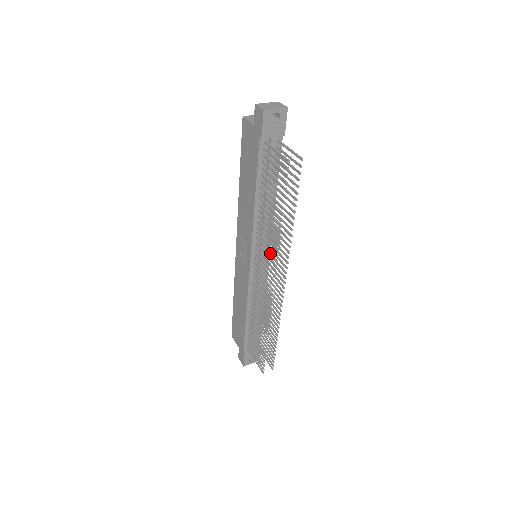
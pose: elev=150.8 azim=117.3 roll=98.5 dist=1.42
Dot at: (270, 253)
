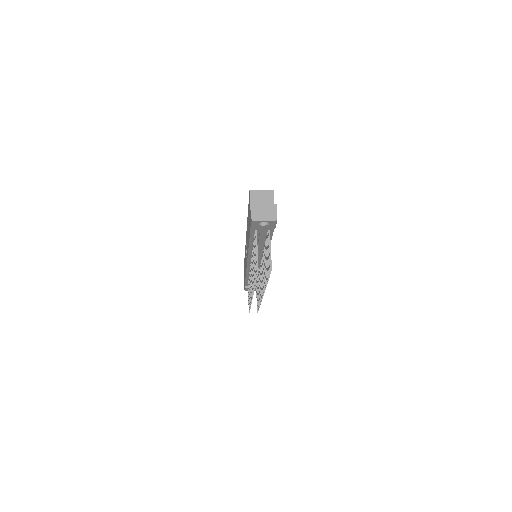
Dot at: (252, 281)
